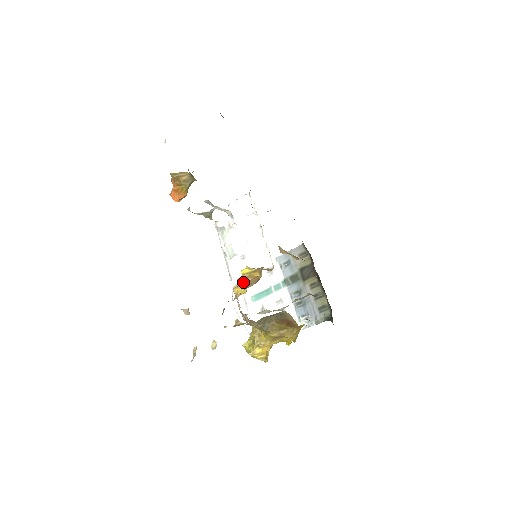
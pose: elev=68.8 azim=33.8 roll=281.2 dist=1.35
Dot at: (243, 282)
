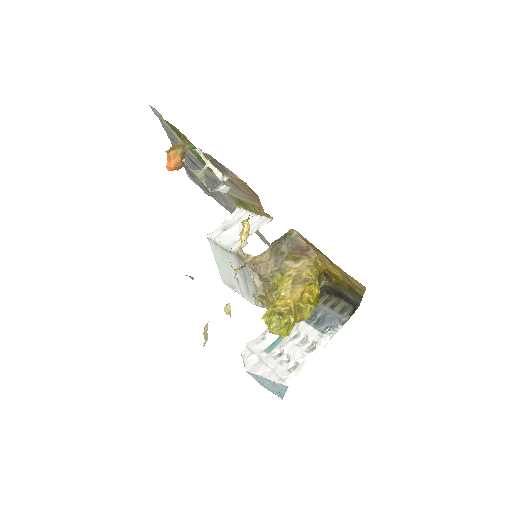
Dot at: (245, 231)
